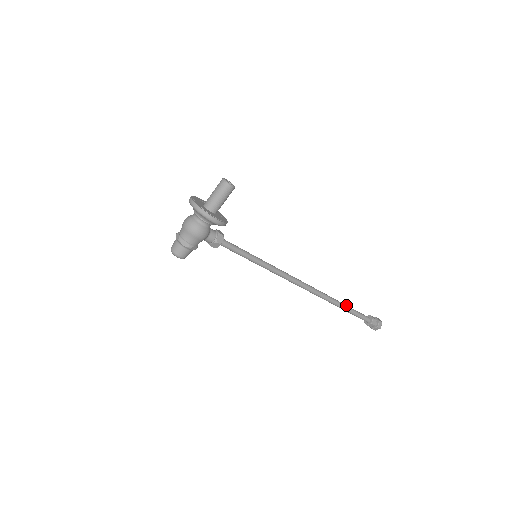
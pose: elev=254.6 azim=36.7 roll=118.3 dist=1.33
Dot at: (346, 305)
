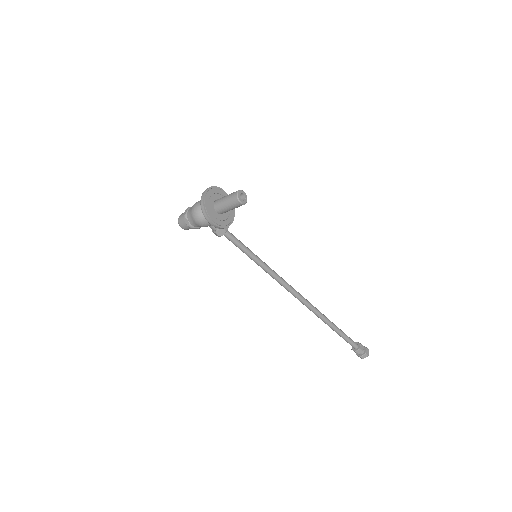
Dot at: (336, 327)
